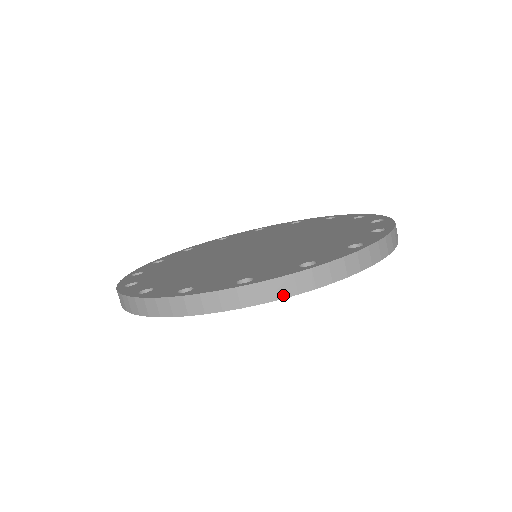
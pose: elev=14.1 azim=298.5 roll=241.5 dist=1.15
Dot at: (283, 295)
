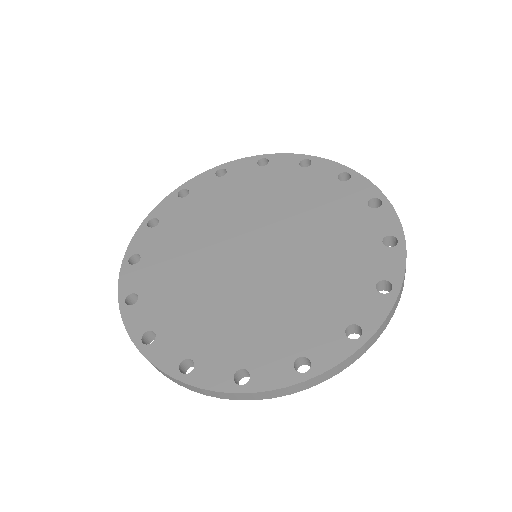
Dot at: (276, 396)
